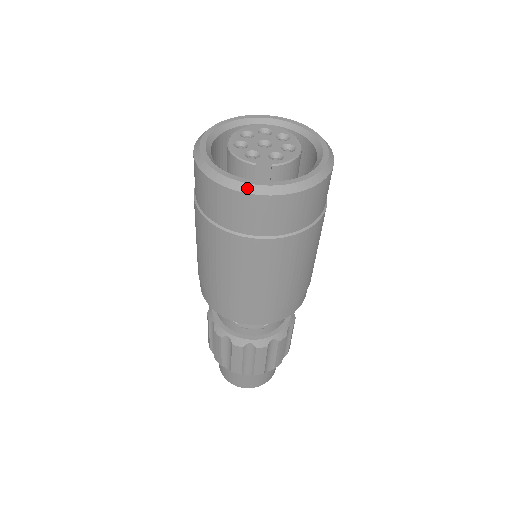
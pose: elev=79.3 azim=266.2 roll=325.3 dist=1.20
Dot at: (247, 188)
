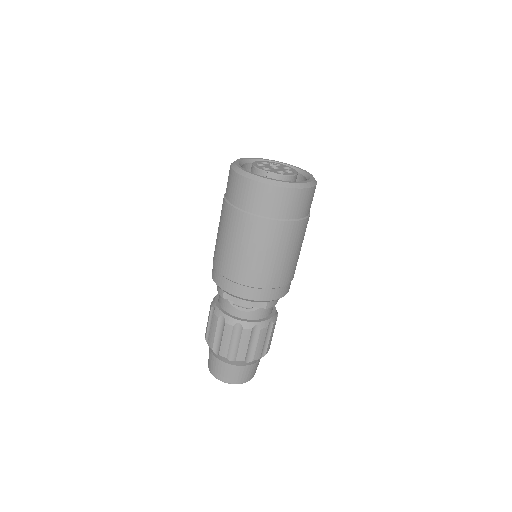
Dot at: (260, 179)
